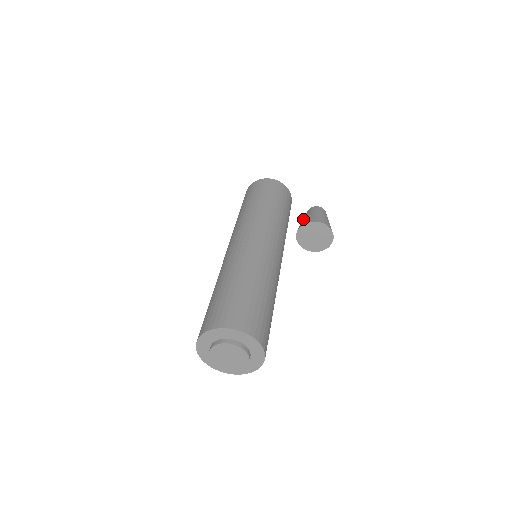
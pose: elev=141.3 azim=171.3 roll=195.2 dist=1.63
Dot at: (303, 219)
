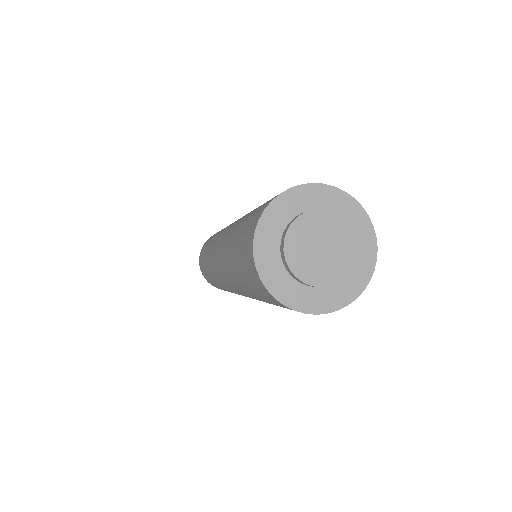
Dot at: occluded
